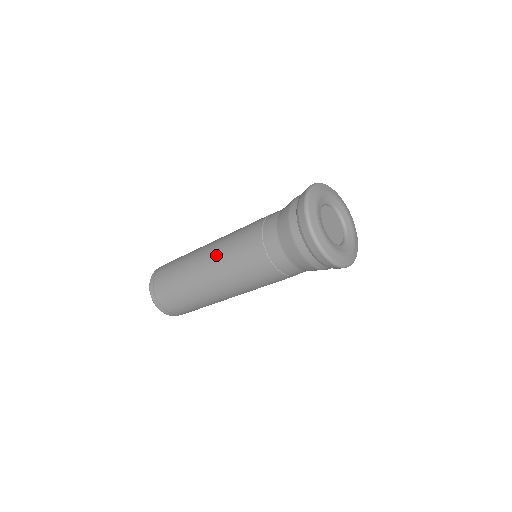
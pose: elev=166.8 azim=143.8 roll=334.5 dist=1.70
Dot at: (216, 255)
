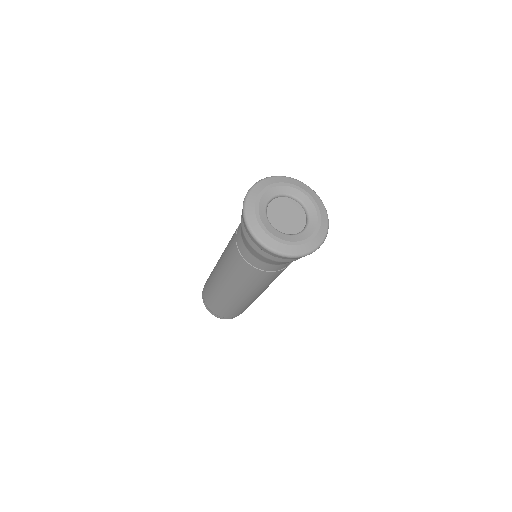
Dot at: (222, 254)
